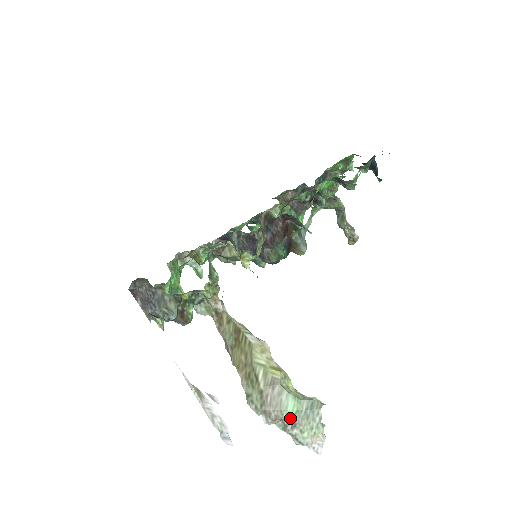
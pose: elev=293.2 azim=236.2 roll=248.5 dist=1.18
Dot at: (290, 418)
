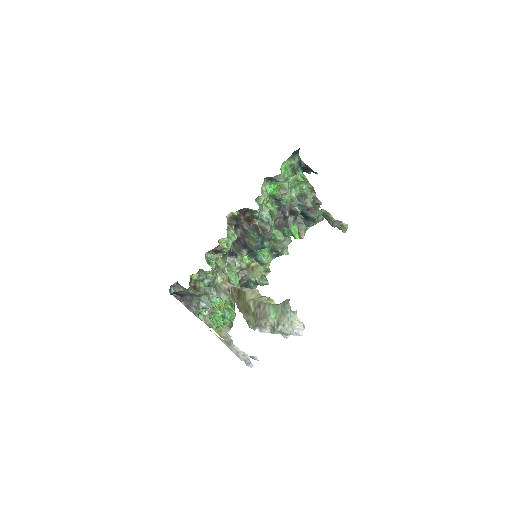
Dot at: (274, 320)
